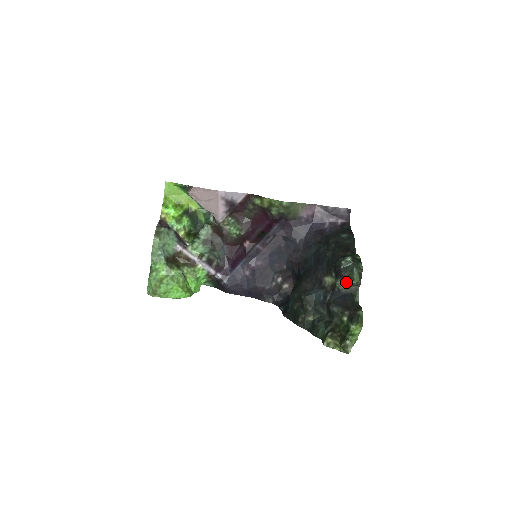
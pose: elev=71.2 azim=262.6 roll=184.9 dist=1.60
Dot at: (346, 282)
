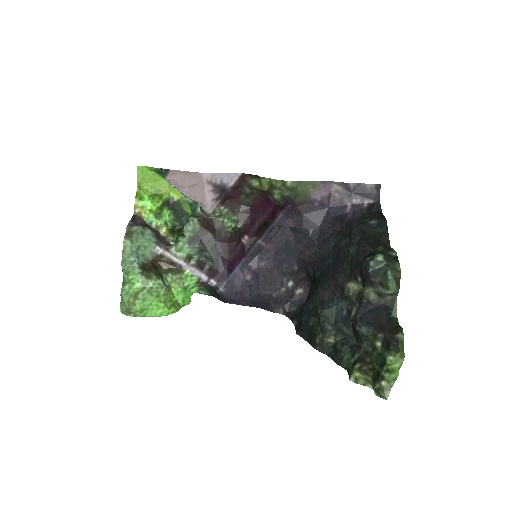
Dot at: (377, 291)
